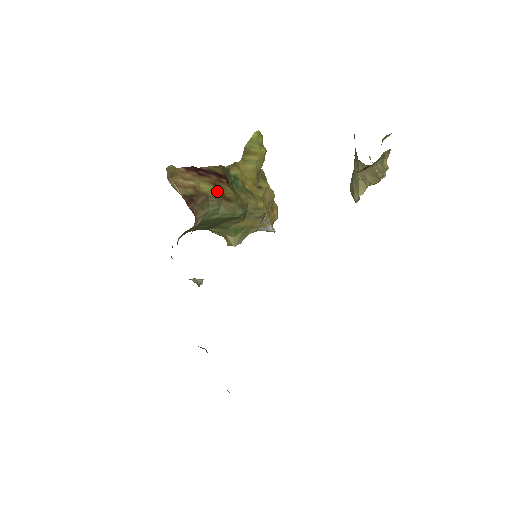
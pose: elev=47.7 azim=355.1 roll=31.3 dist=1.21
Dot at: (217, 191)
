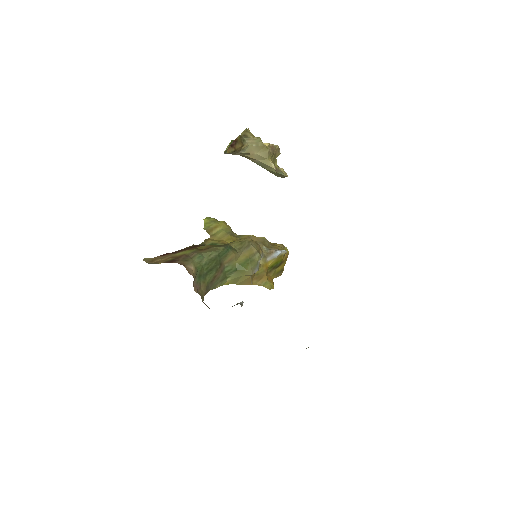
Dot at: (192, 250)
